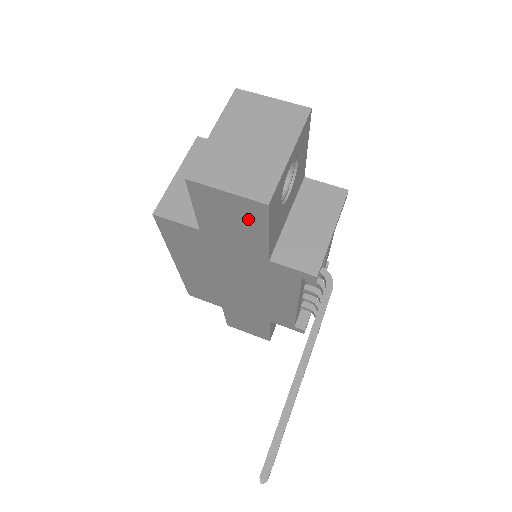
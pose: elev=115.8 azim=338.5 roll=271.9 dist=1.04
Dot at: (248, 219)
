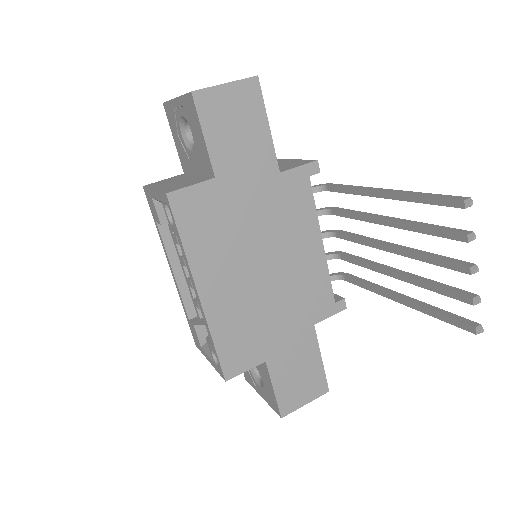
Dot at: (249, 113)
